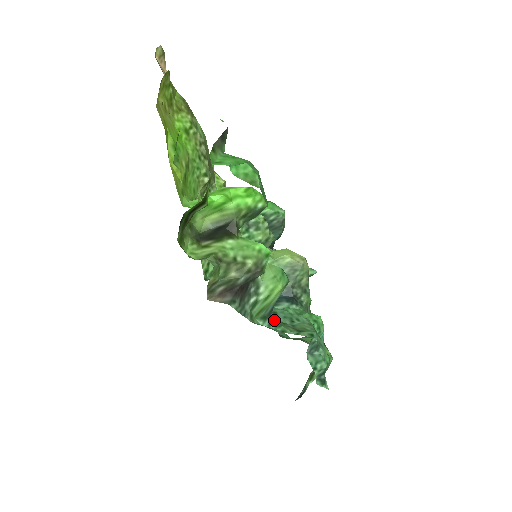
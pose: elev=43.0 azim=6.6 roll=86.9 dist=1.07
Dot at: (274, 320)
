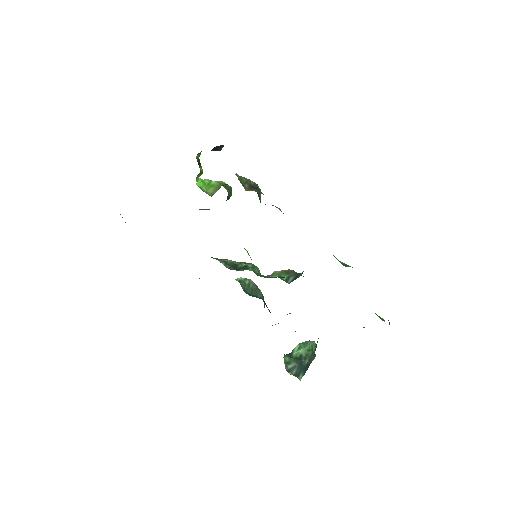
Dot at: occluded
